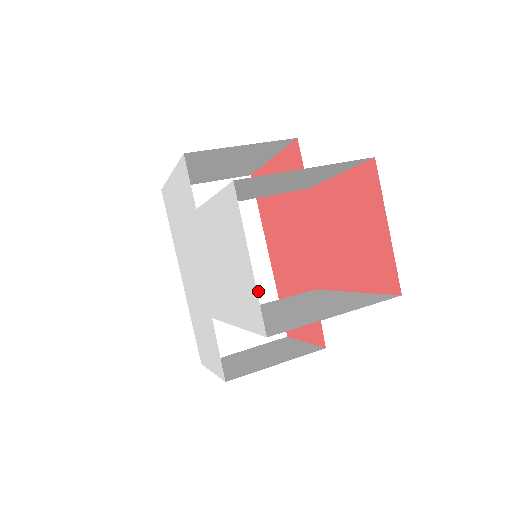
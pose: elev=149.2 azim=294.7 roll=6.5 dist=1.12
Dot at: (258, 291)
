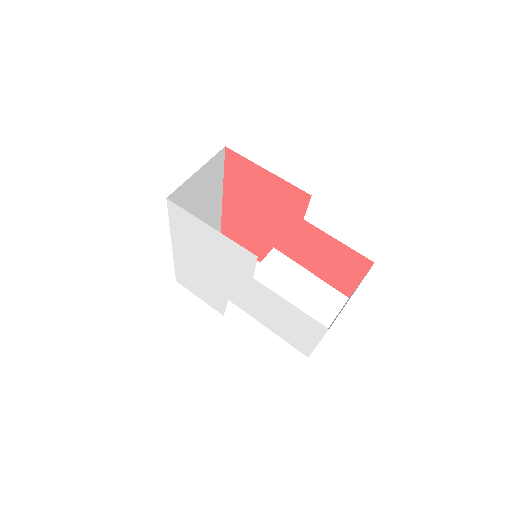
Dot at: (212, 222)
